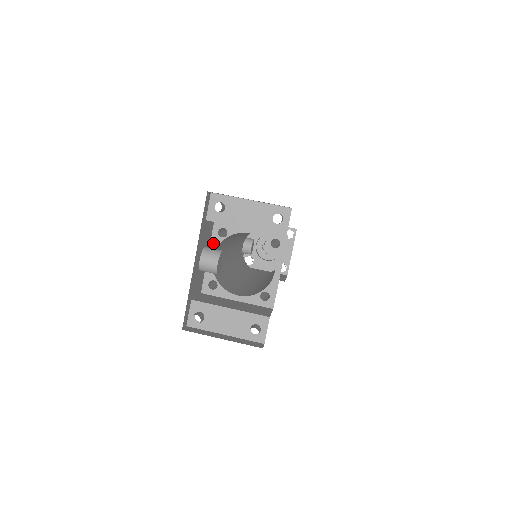
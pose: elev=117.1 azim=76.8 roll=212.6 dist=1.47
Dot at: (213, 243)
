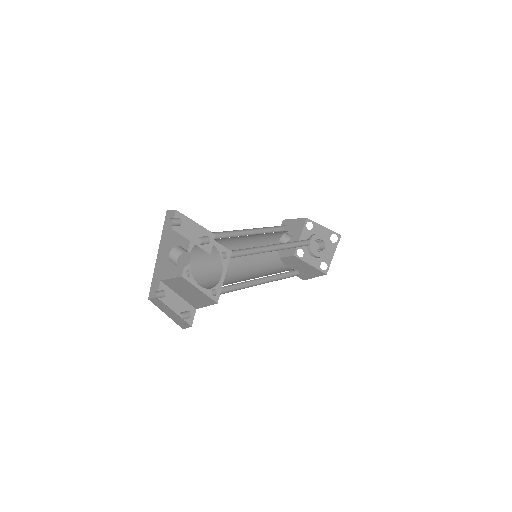
Dot at: (191, 243)
